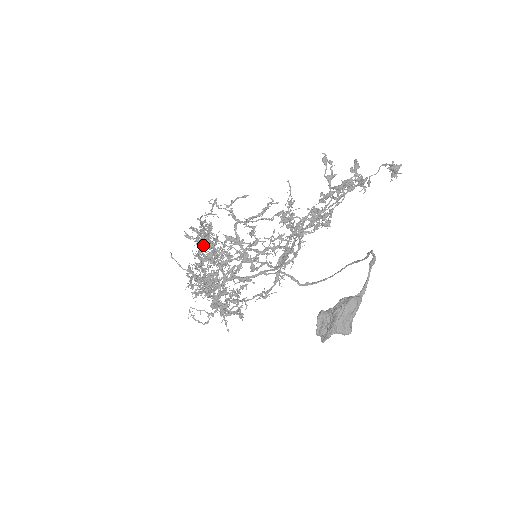
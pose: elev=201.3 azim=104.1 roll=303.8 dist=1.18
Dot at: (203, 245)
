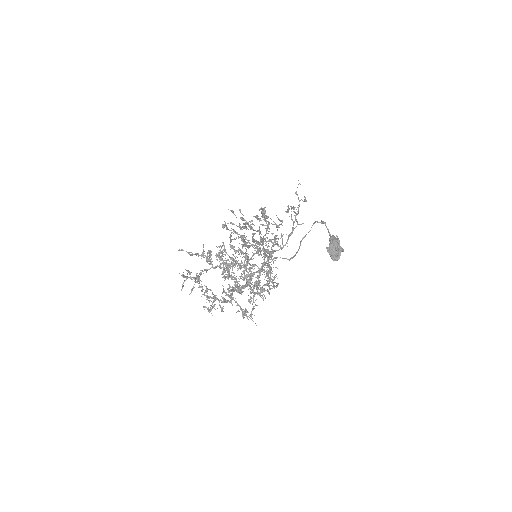
Dot at: (213, 267)
